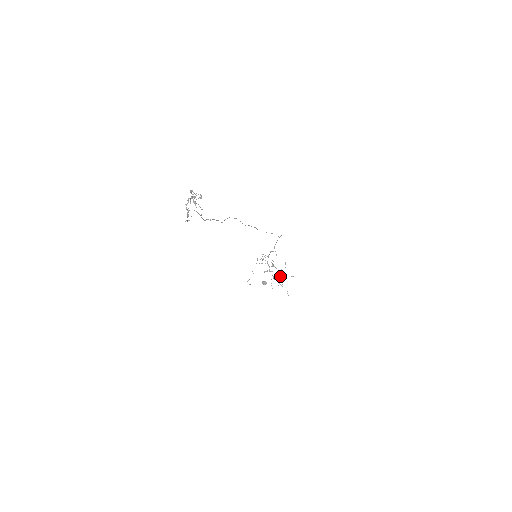
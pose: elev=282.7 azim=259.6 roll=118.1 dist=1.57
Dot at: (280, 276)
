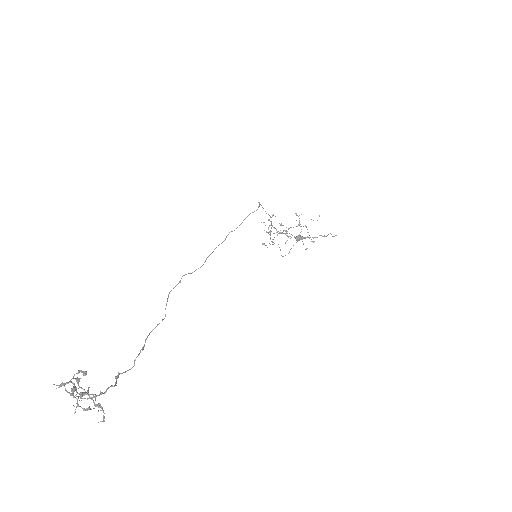
Dot at: (306, 227)
